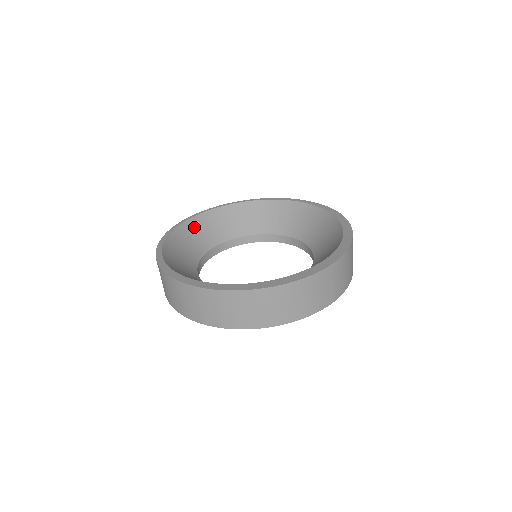
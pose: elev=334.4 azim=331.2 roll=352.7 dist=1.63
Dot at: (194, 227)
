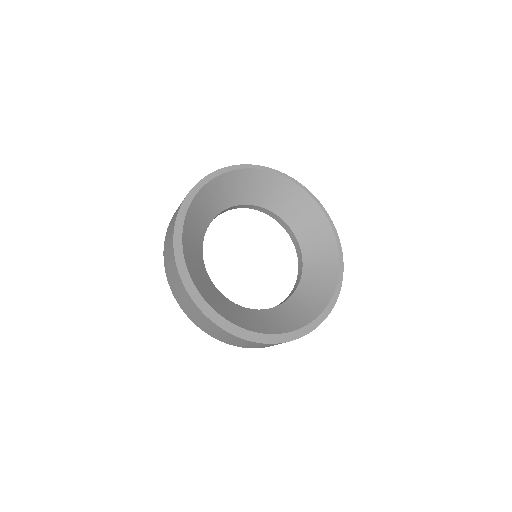
Dot at: (273, 182)
